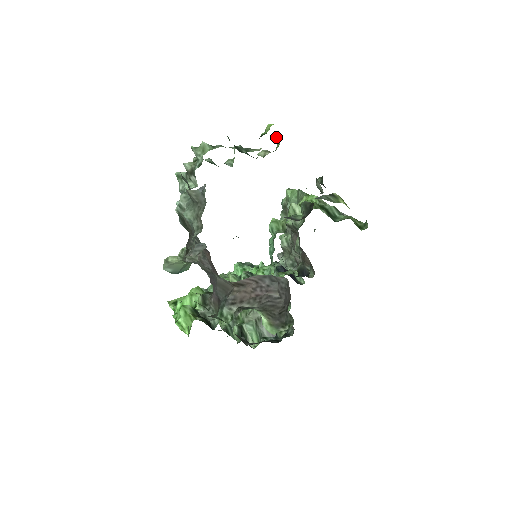
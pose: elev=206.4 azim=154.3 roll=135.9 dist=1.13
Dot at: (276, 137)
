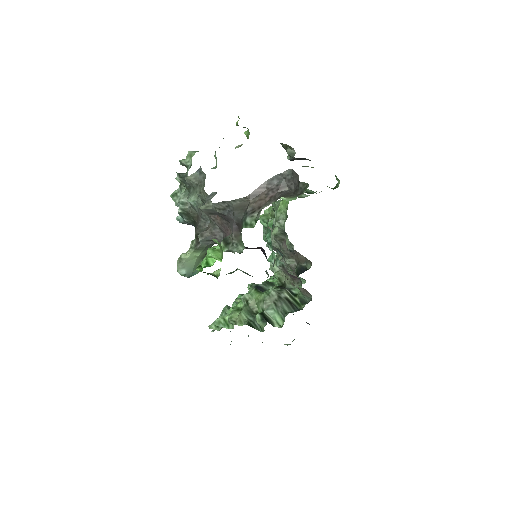
Dot at: (245, 133)
